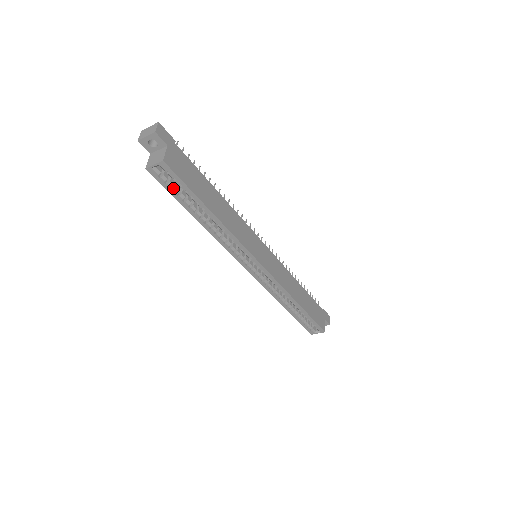
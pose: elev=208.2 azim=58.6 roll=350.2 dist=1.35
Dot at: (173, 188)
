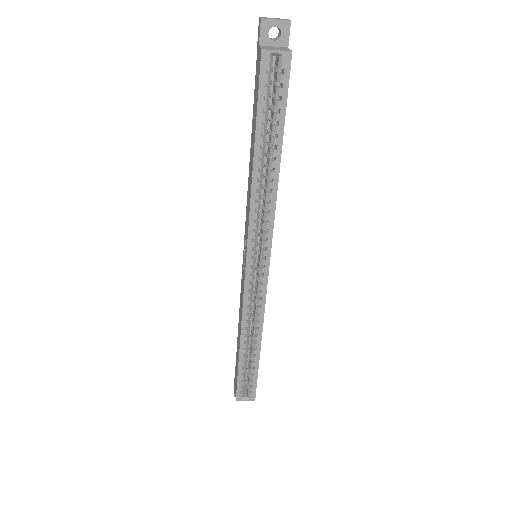
Dot at: (264, 99)
